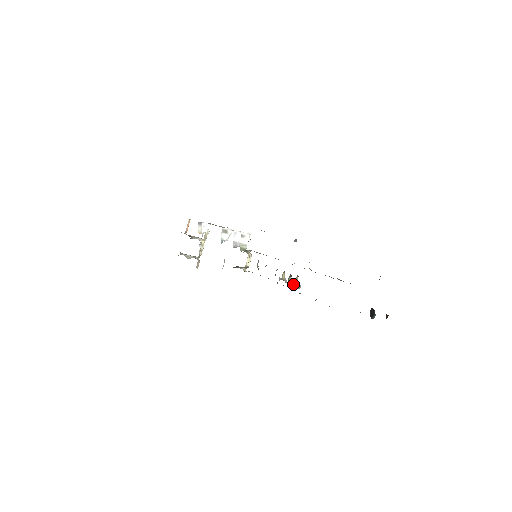
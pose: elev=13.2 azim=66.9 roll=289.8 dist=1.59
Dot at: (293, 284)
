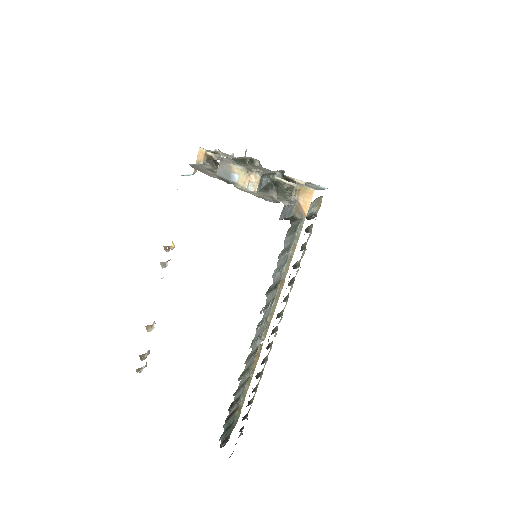
Dot at: (284, 307)
